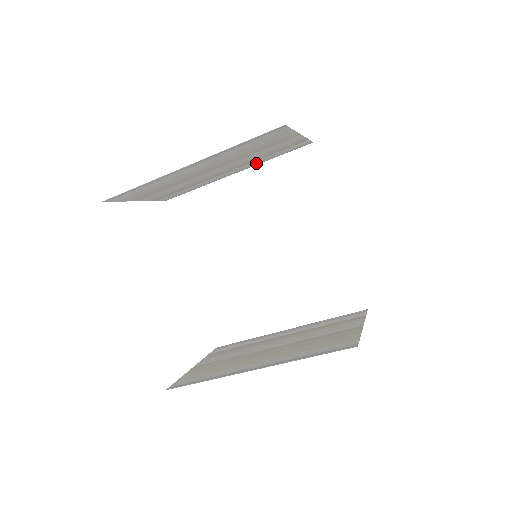
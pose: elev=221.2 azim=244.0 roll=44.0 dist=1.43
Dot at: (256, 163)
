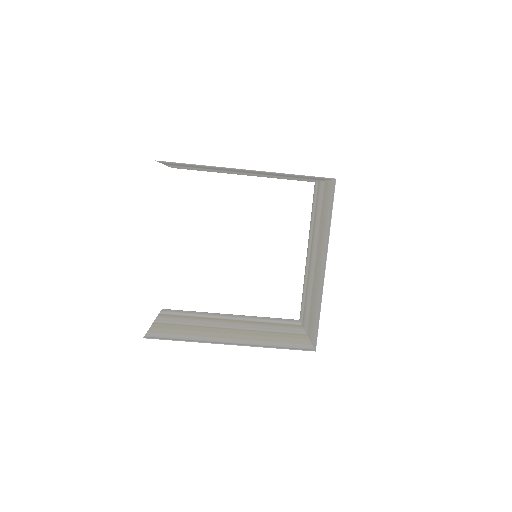
Dot at: occluded
